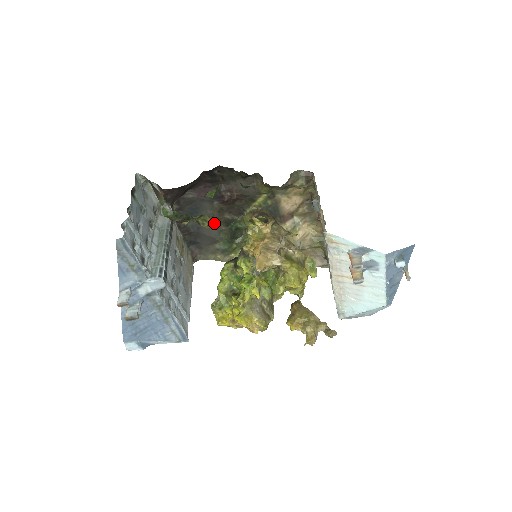
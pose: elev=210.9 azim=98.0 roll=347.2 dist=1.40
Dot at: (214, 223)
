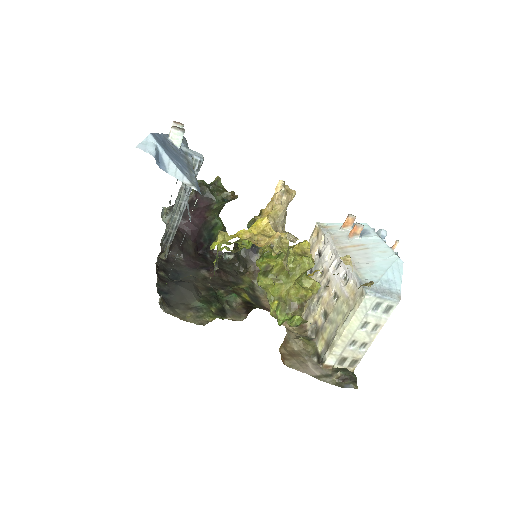
Dot at: (235, 195)
